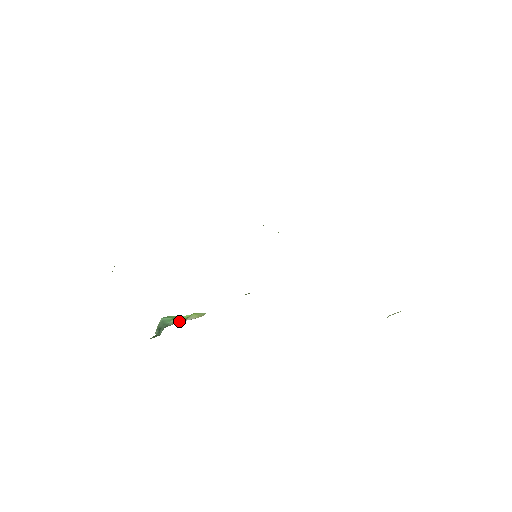
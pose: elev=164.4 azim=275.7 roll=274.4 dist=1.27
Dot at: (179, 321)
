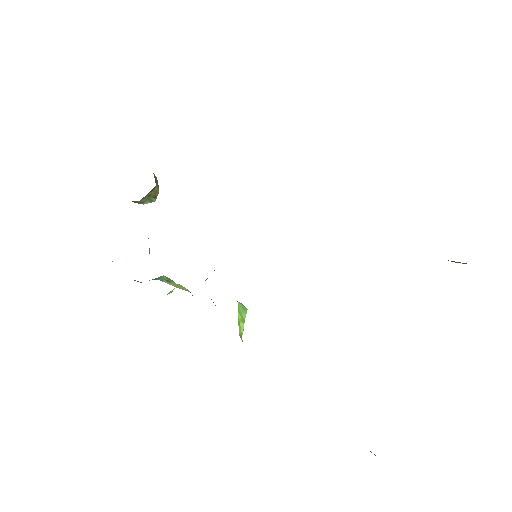
Dot at: occluded
